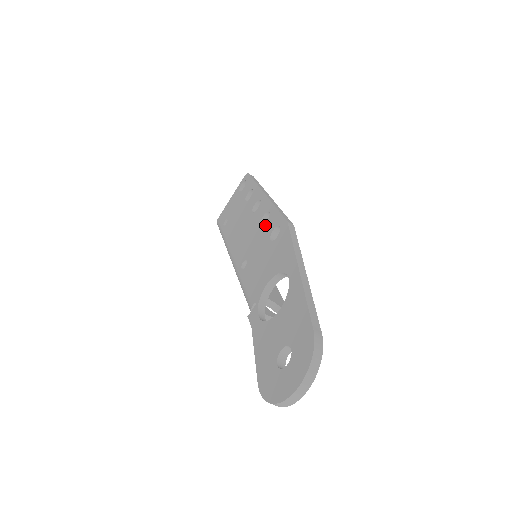
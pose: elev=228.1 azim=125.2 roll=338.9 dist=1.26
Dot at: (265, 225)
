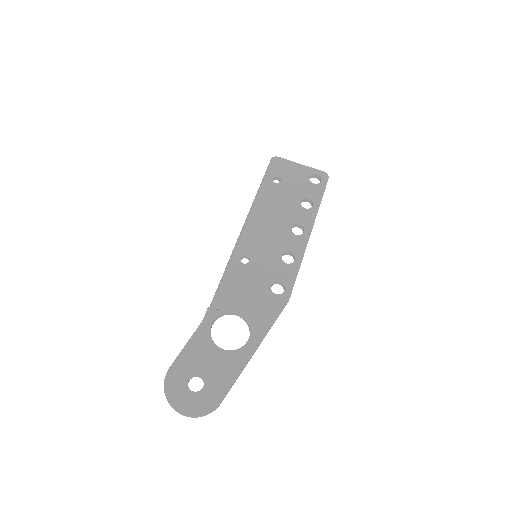
Dot at: (283, 264)
